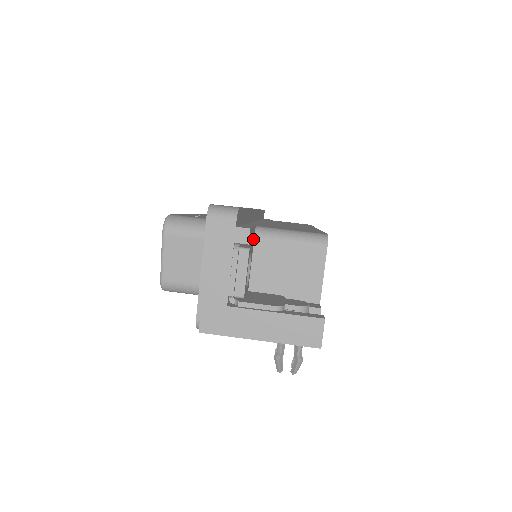
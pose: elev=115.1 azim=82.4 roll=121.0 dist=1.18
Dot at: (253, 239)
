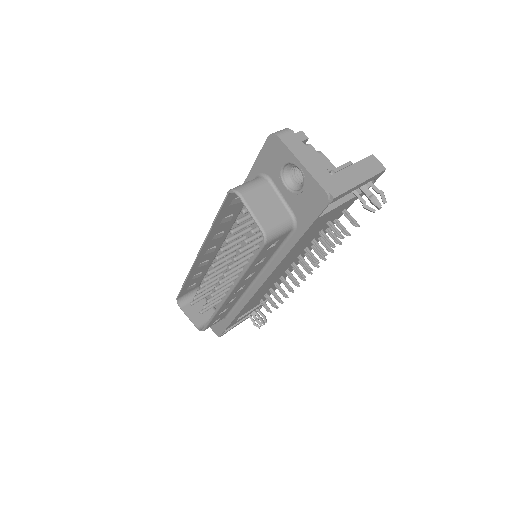
Dot at: occluded
